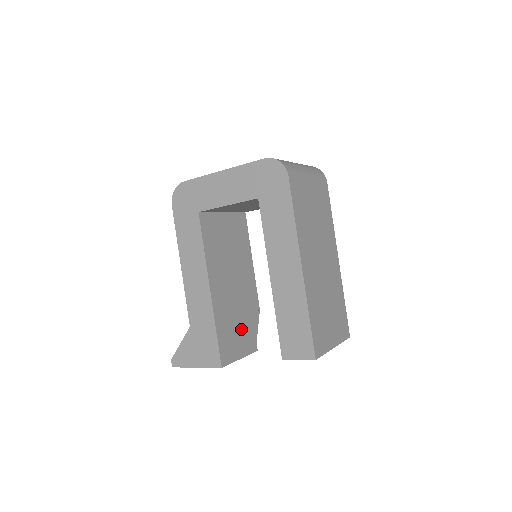
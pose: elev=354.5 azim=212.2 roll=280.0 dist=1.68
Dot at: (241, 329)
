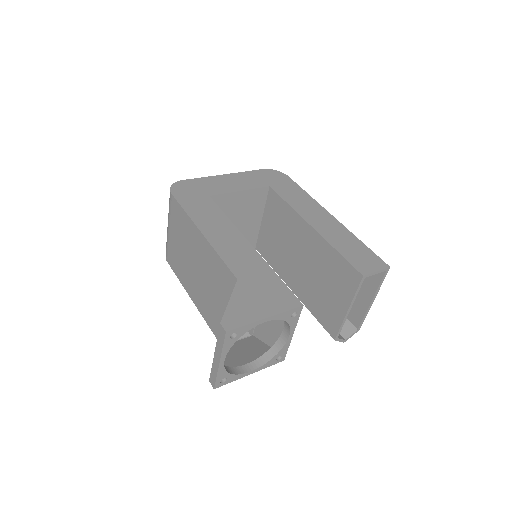
Dot at: occluded
